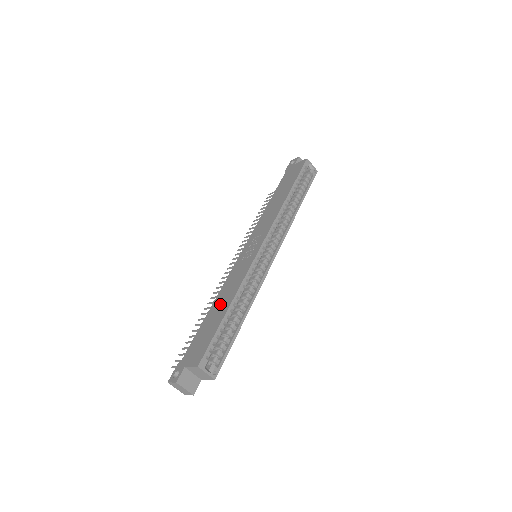
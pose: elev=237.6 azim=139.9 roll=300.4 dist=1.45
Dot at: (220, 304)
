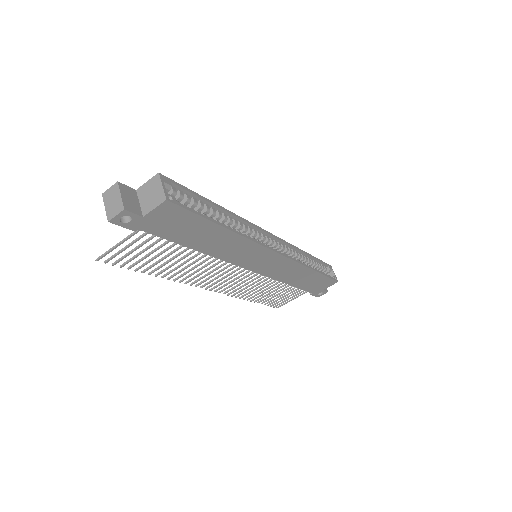
Dot at: occluded
